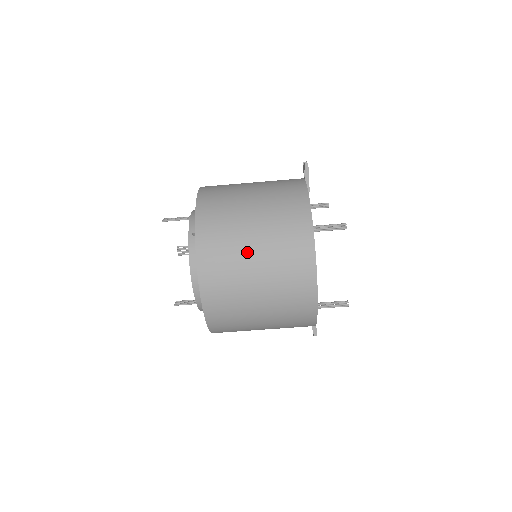
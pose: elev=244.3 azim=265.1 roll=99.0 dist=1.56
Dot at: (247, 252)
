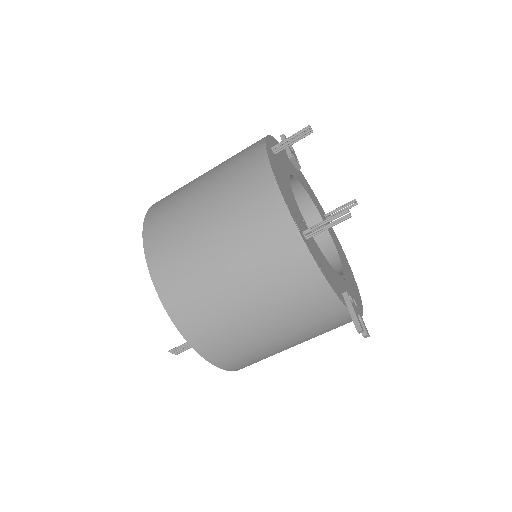
Dot at: (193, 191)
